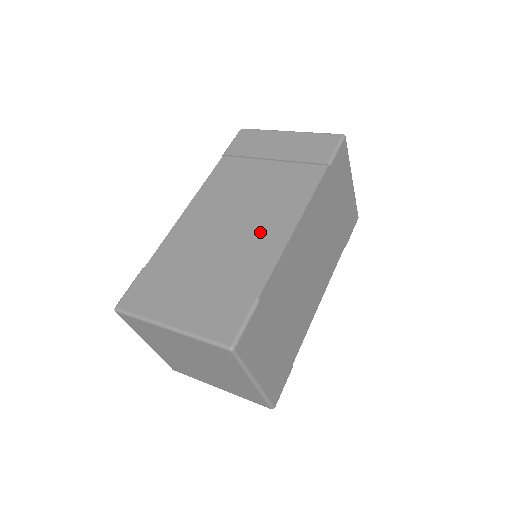
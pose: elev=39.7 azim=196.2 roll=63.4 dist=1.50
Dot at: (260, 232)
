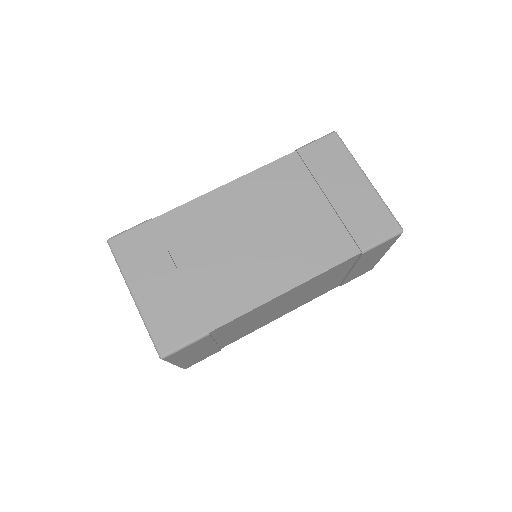
Dot at: (258, 270)
